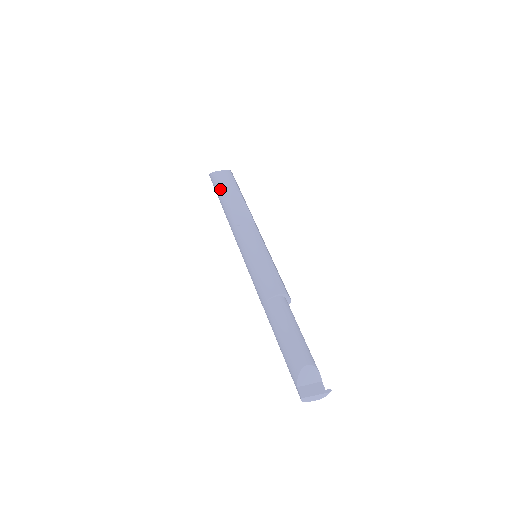
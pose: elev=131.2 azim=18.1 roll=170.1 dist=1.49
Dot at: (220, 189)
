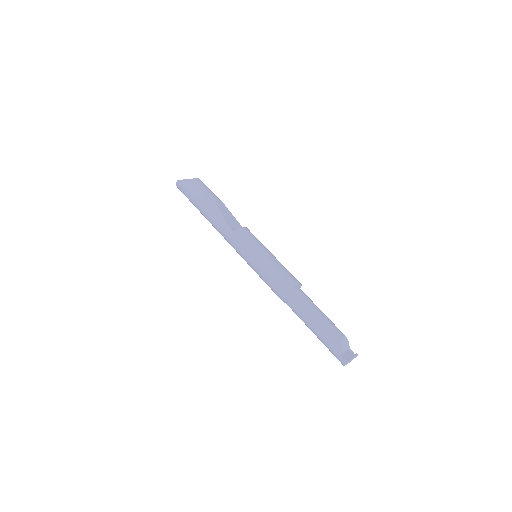
Dot at: (201, 196)
